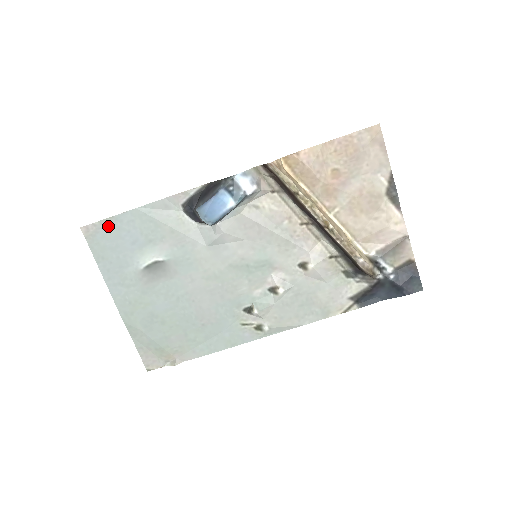
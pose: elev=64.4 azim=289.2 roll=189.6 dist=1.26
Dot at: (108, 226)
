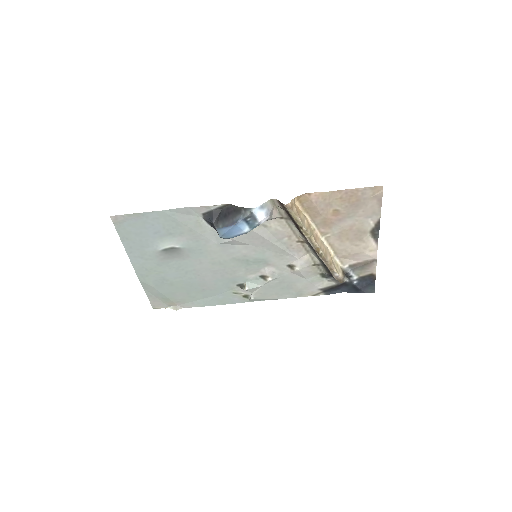
Dot at: (135, 218)
